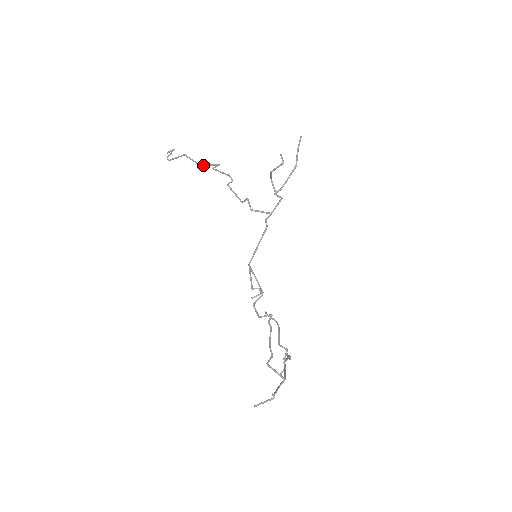
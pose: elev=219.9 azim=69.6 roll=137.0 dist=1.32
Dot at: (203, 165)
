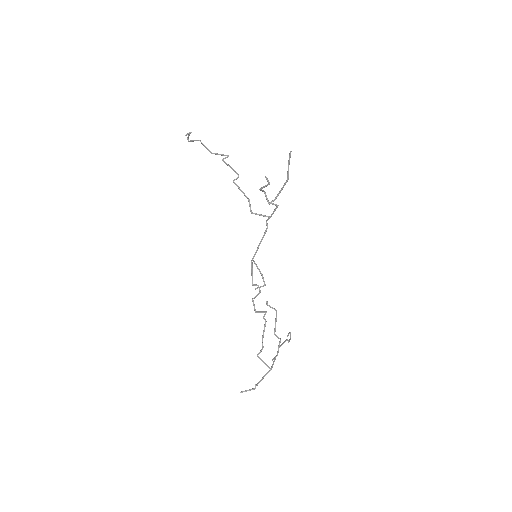
Dot at: (215, 154)
